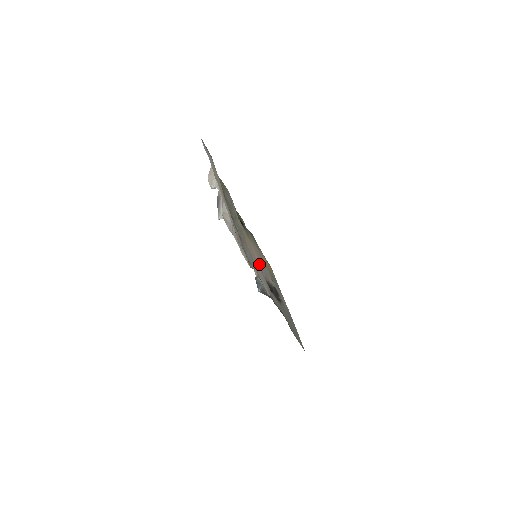
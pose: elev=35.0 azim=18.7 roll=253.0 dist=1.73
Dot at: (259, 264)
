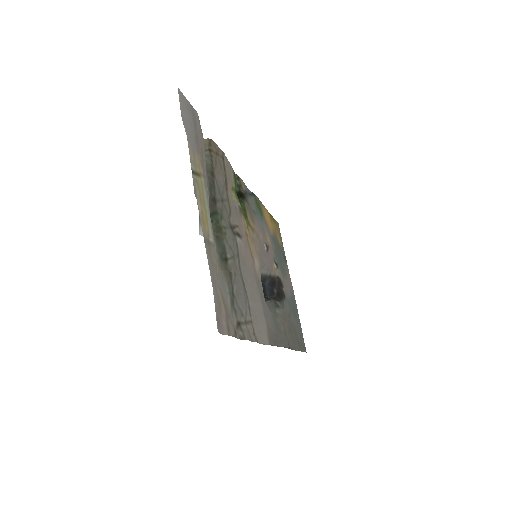
Dot at: (259, 272)
